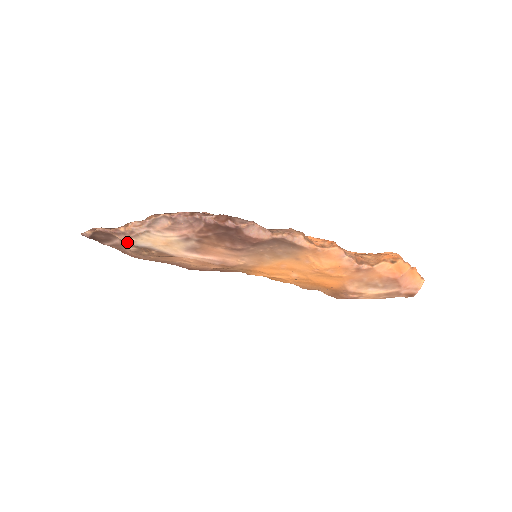
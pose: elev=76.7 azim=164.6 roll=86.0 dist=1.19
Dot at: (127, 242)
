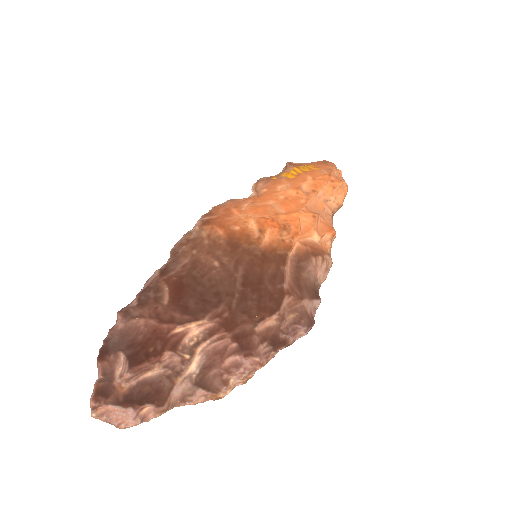
Dot at: occluded
